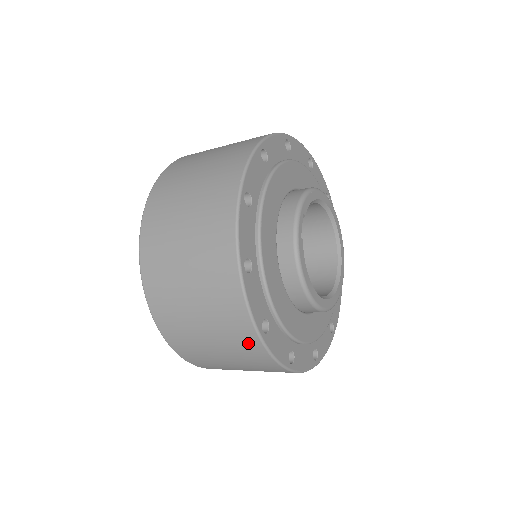
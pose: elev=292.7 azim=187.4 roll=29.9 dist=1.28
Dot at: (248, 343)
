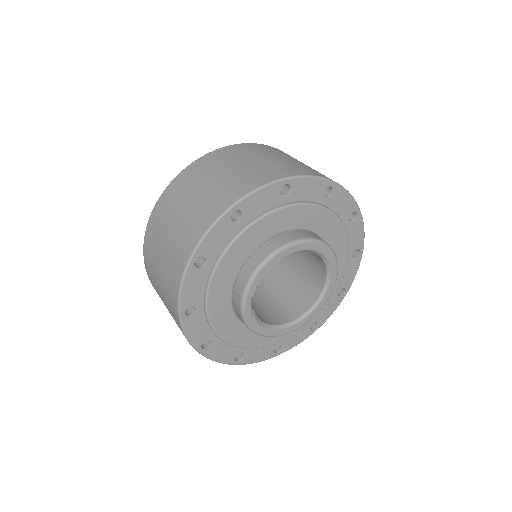
Dot at: occluded
